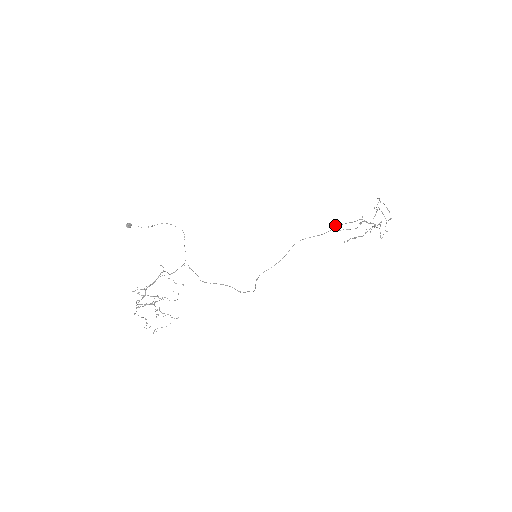
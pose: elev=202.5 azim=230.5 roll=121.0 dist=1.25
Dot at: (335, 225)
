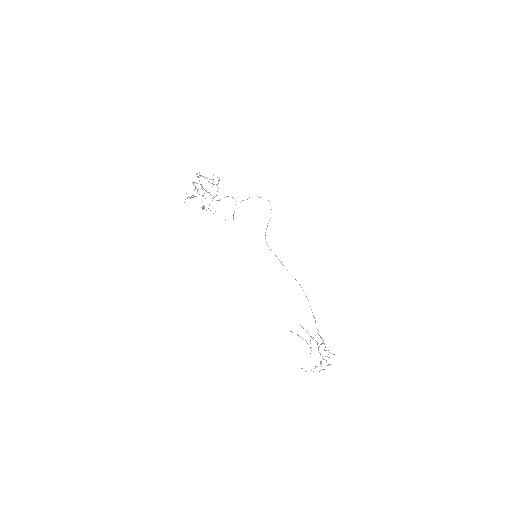
Dot at: (291, 331)
